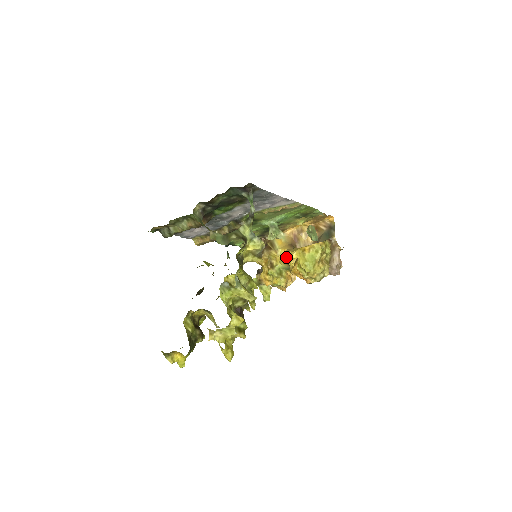
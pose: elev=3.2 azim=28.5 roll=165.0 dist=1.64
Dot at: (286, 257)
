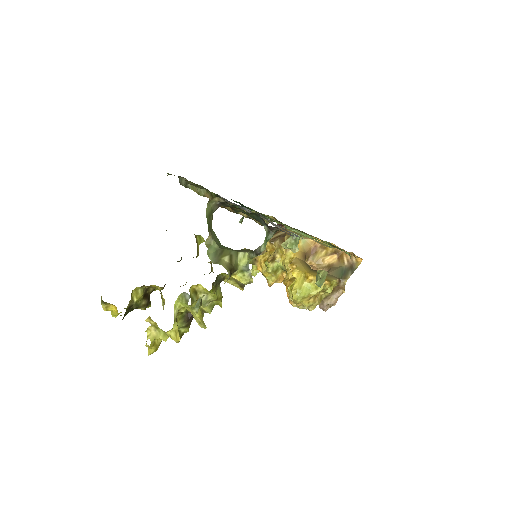
Dot at: (289, 266)
